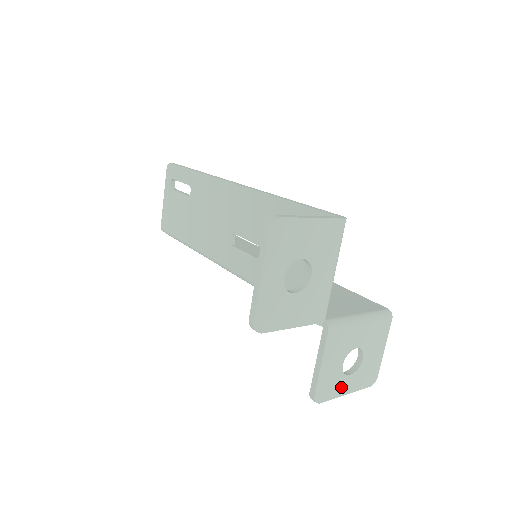
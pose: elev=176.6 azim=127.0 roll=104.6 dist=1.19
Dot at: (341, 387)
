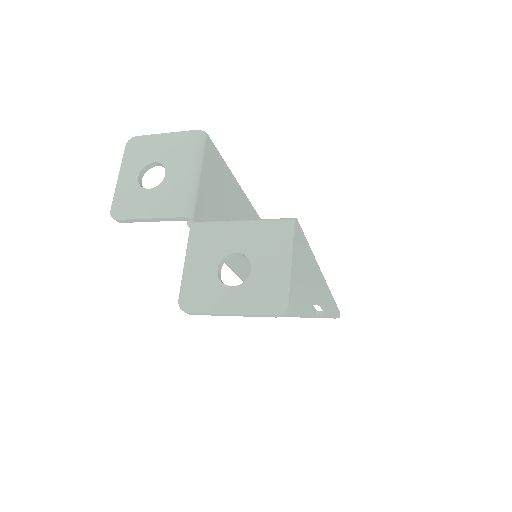
Dot at: (220, 300)
